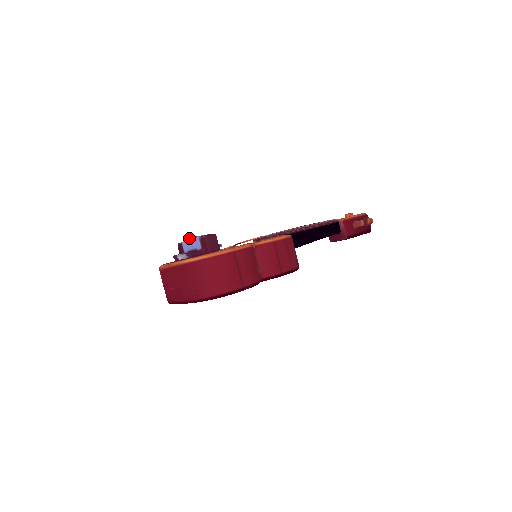
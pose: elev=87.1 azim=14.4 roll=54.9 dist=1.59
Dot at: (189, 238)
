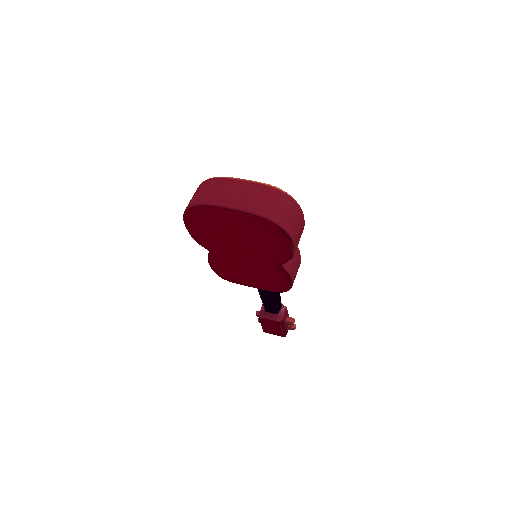
Dot at: occluded
